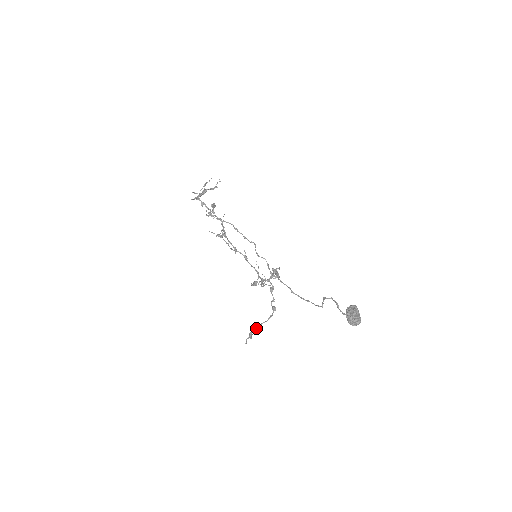
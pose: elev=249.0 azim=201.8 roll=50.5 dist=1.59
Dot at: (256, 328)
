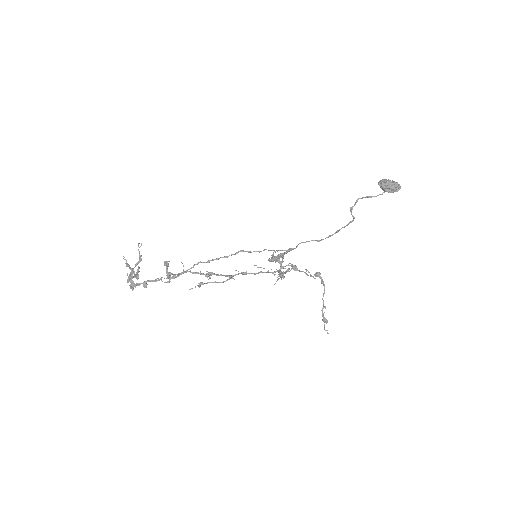
Dot at: (323, 308)
